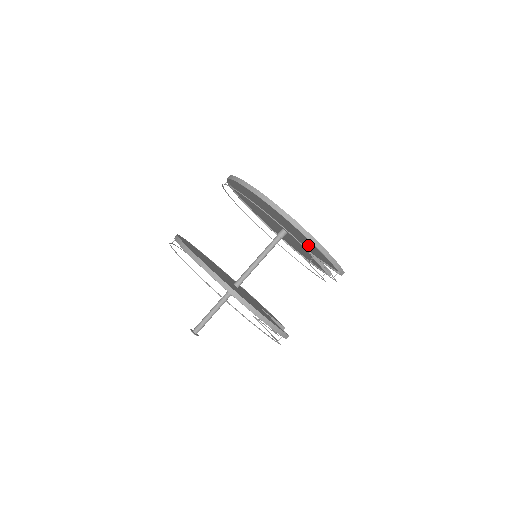
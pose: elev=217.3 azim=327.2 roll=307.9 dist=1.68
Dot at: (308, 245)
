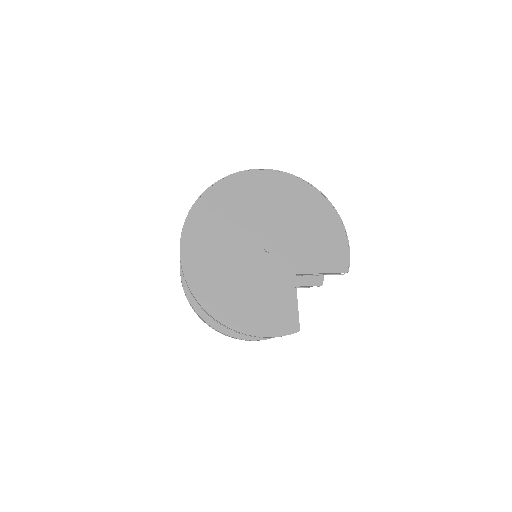
Dot at: (264, 298)
